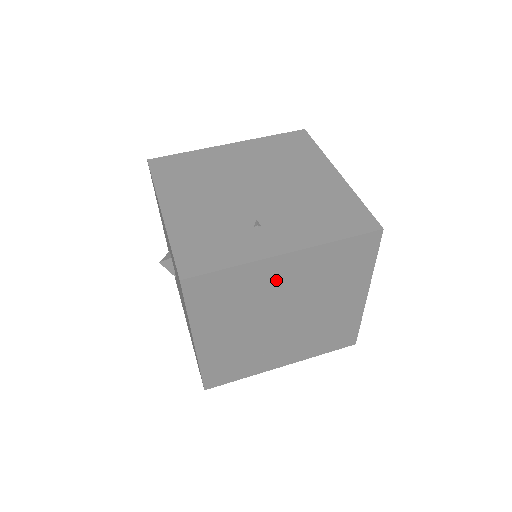
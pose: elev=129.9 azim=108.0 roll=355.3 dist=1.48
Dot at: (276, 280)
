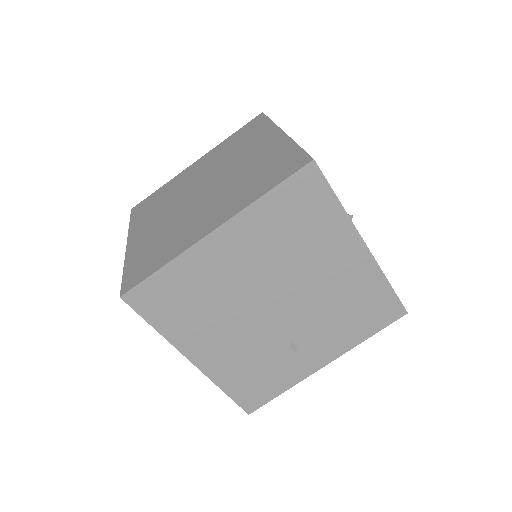
Dot at: occluded
